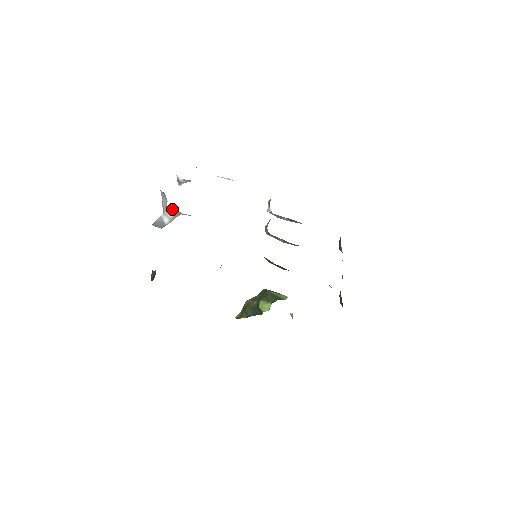
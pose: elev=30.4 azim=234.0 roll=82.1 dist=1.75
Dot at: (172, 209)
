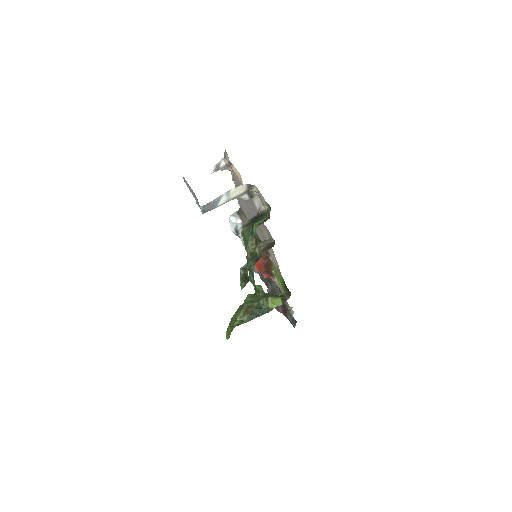
Dot at: (242, 187)
